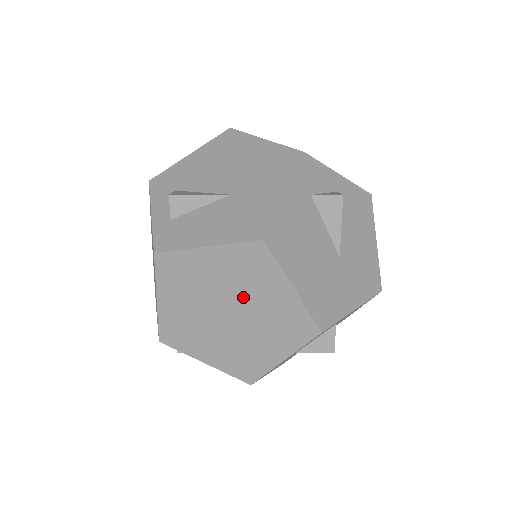
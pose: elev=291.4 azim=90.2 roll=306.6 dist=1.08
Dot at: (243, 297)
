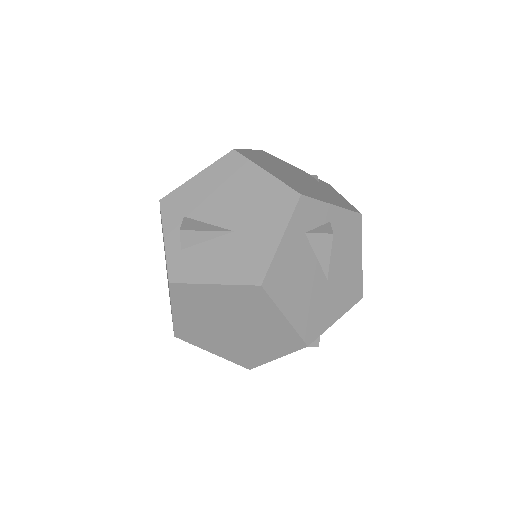
Dot at: (244, 318)
